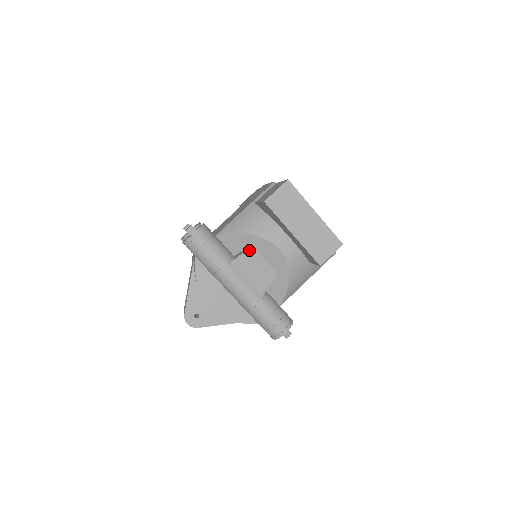
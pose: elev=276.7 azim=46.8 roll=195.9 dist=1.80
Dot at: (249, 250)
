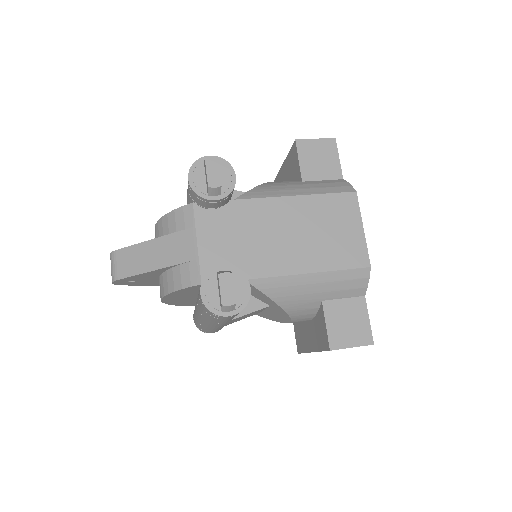
Dot at: occluded
